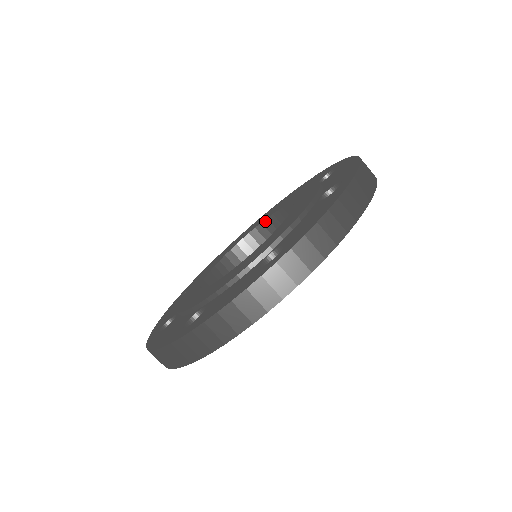
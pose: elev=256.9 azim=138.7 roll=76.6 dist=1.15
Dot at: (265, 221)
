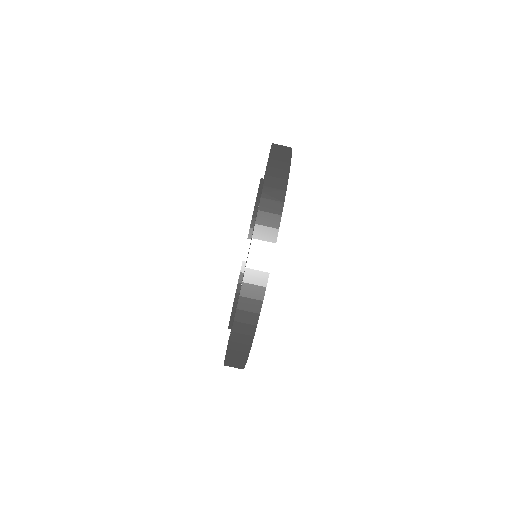
Dot at: occluded
